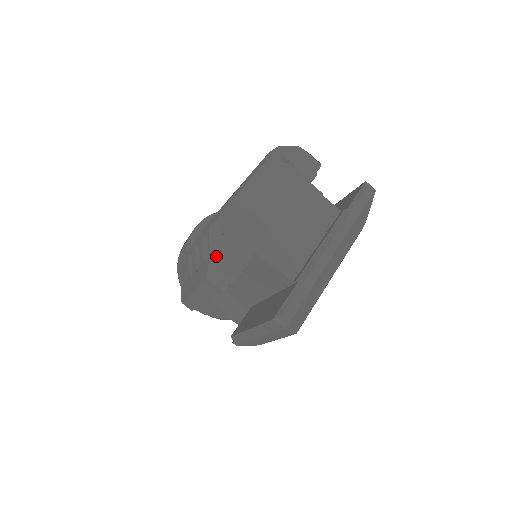
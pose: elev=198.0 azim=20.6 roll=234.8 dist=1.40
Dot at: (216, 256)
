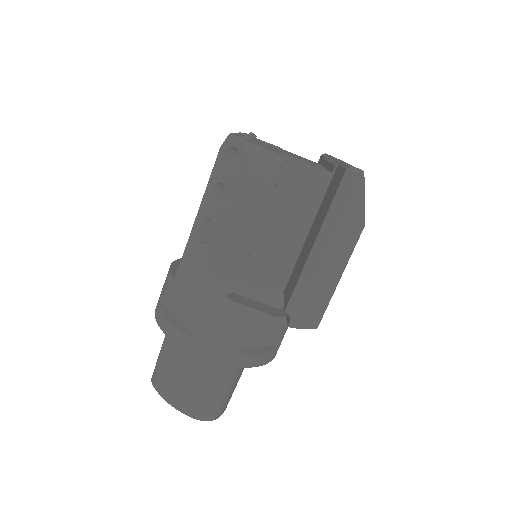
Dot at: (252, 145)
